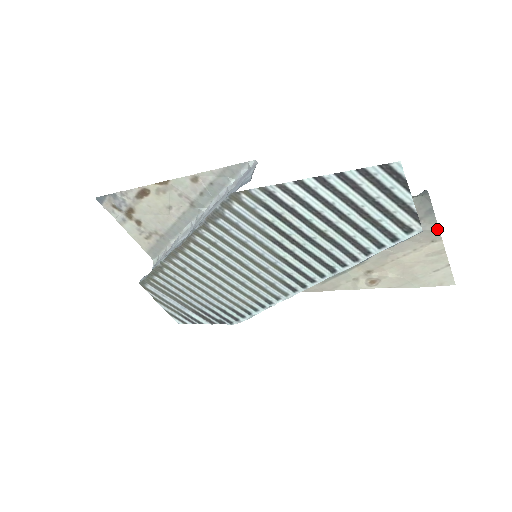
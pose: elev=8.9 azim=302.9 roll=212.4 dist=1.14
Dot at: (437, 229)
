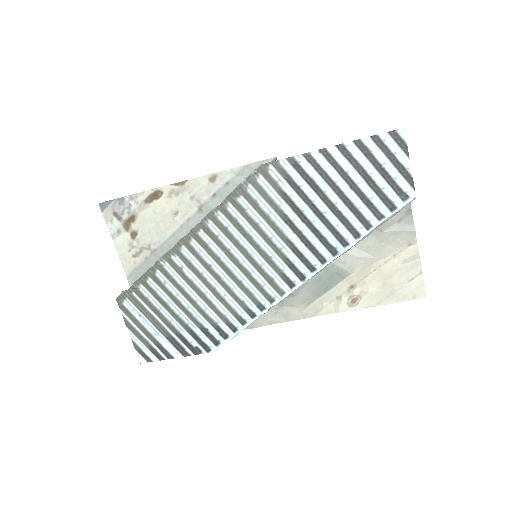
Dot at: (414, 230)
